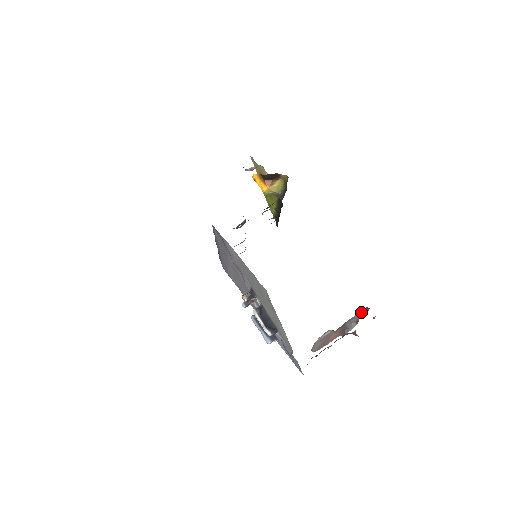
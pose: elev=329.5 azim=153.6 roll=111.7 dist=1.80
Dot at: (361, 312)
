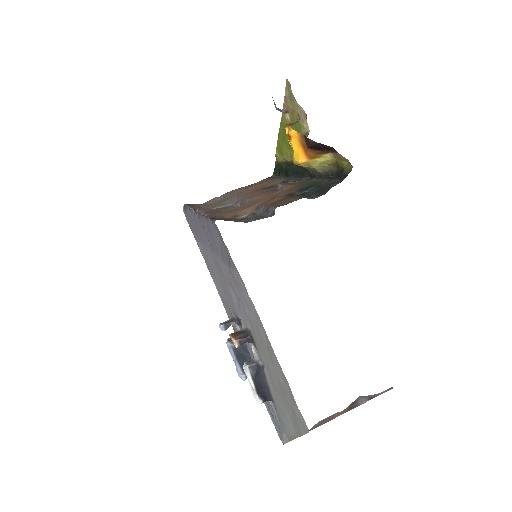
Dot at: occluded
